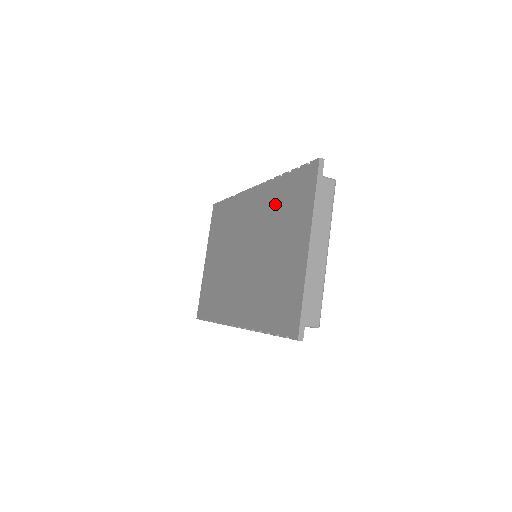
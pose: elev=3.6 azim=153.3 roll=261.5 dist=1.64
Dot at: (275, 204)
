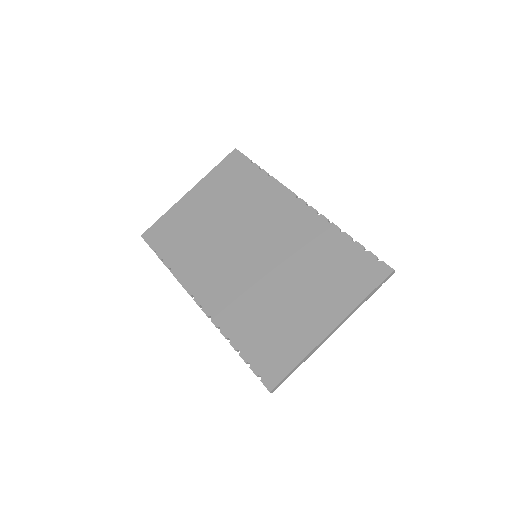
Dot at: (318, 248)
